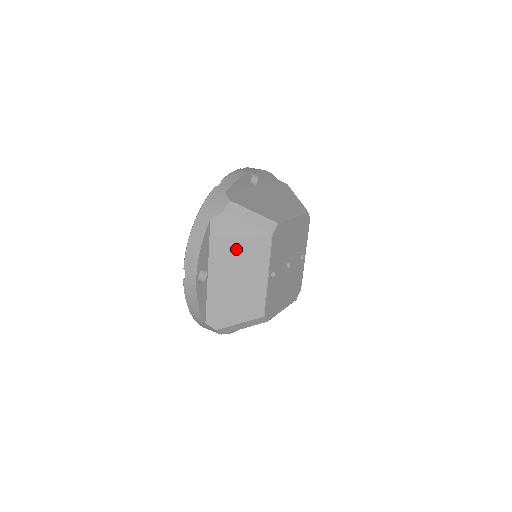
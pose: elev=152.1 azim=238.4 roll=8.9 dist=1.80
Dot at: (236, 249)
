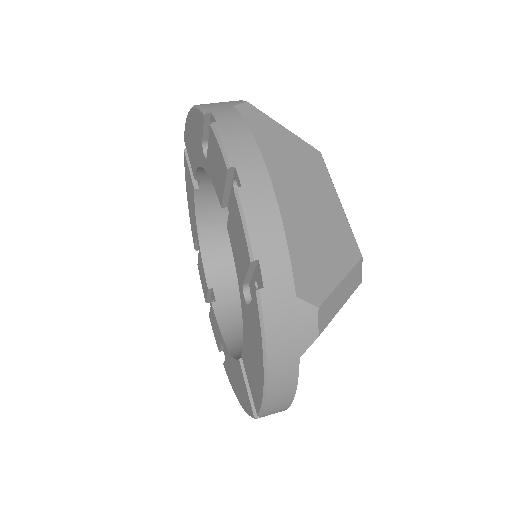
Dot at: occluded
